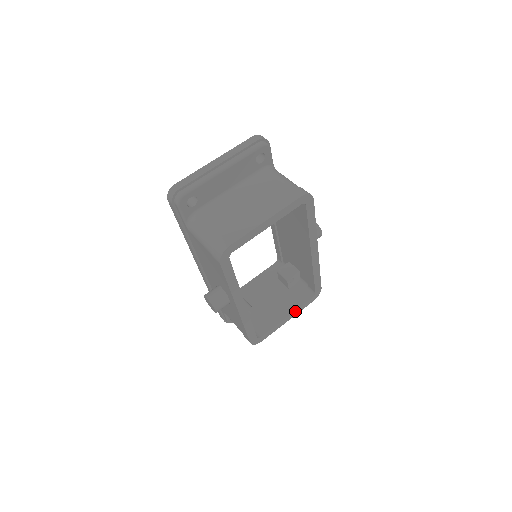
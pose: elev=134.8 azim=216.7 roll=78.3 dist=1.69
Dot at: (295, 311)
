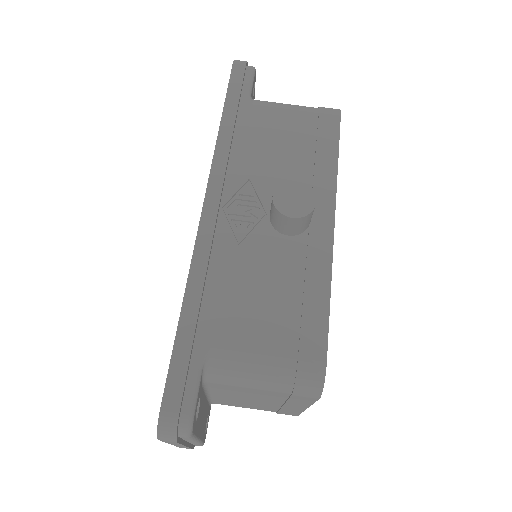
Dot at: occluded
